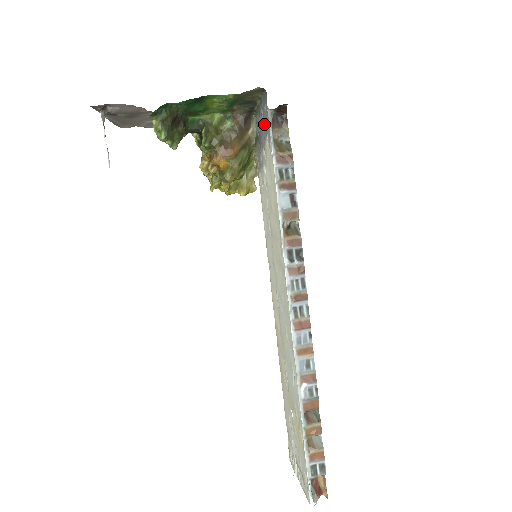
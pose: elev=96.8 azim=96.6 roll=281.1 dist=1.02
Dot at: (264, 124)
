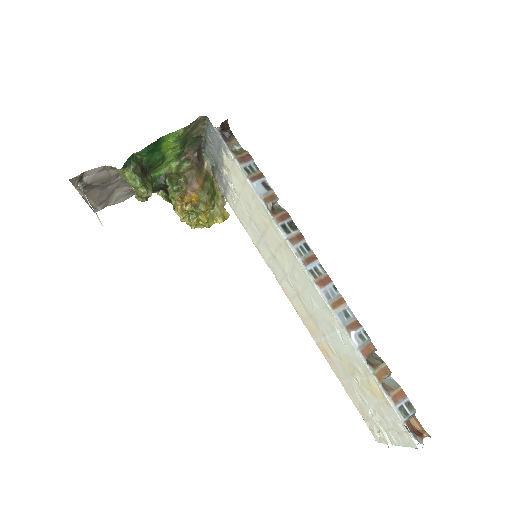
Dot at: (216, 146)
